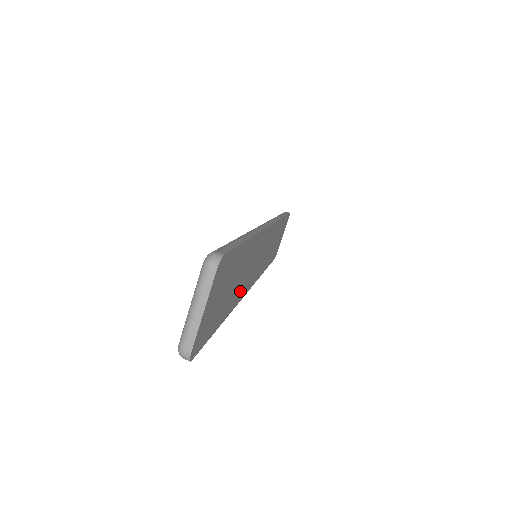
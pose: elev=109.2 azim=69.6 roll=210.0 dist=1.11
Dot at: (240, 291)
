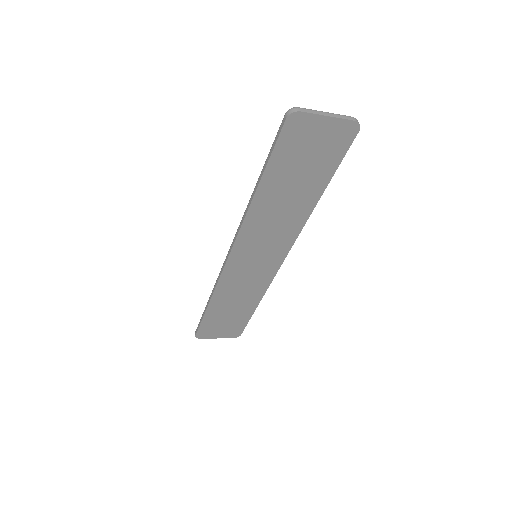
Dot at: (258, 219)
